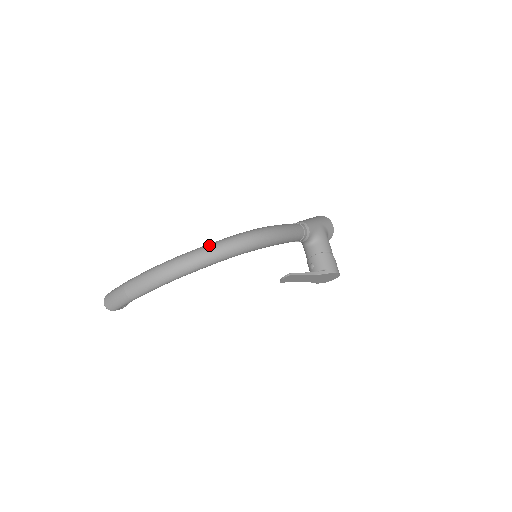
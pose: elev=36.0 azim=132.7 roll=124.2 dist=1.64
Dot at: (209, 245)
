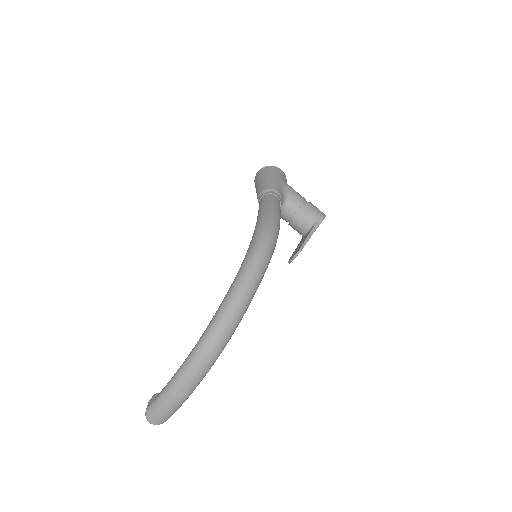
Dot at: (236, 288)
